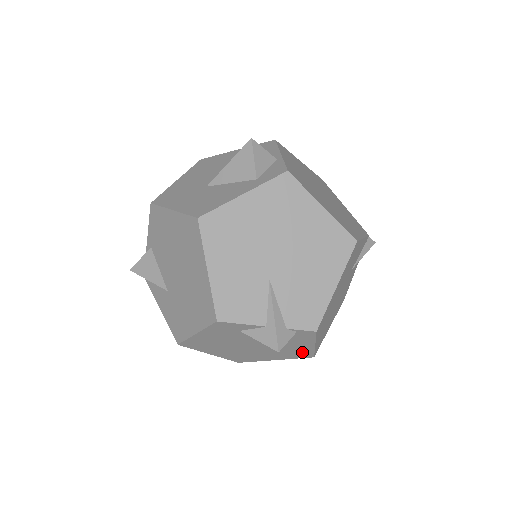
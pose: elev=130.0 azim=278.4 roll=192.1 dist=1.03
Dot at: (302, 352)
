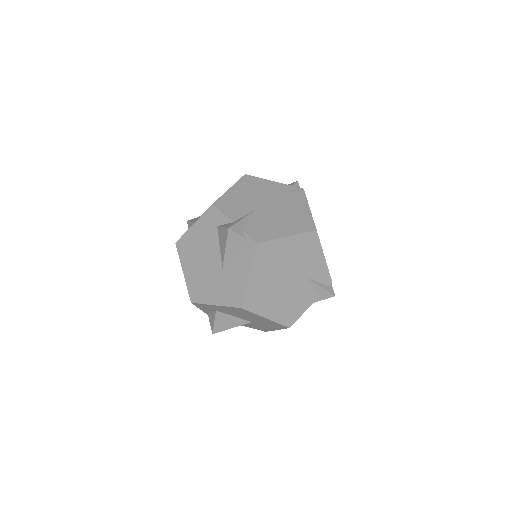
Dot at: (237, 291)
